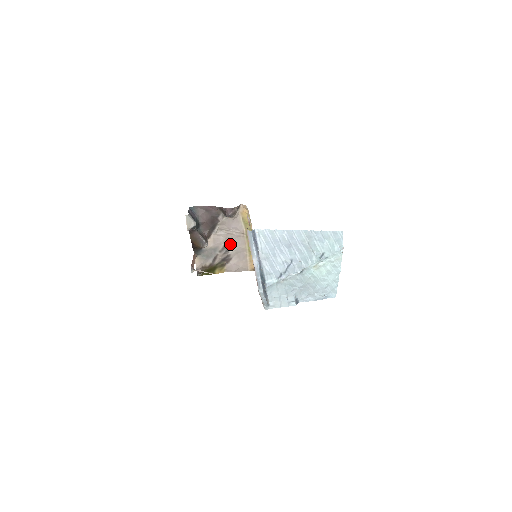
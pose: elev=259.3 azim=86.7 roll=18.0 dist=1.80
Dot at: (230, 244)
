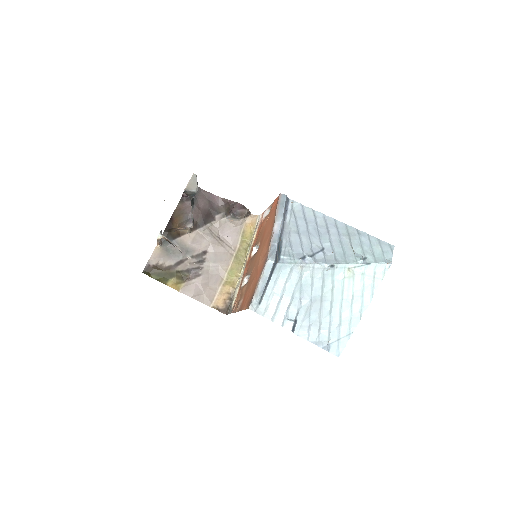
Dot at: (210, 255)
